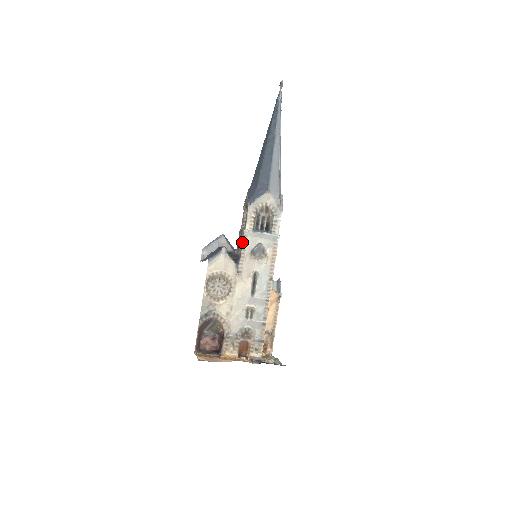
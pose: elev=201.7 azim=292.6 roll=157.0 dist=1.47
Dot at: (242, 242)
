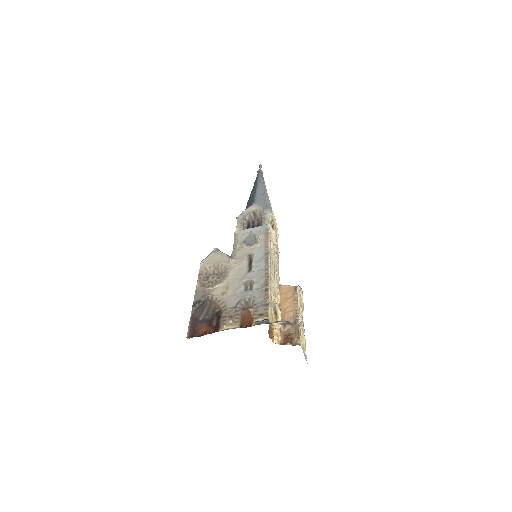
Dot at: (234, 241)
